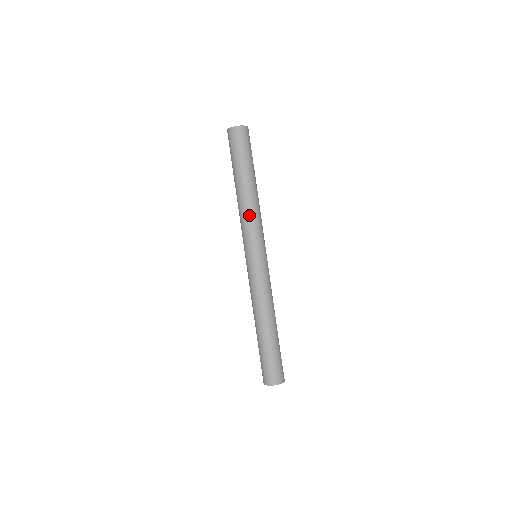
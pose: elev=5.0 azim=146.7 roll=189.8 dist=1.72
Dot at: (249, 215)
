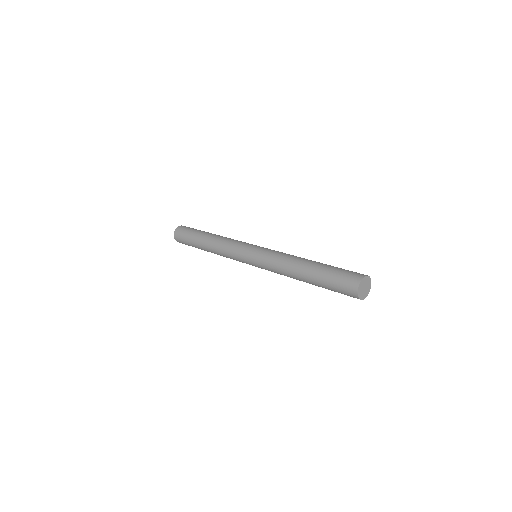
Dot at: (223, 246)
